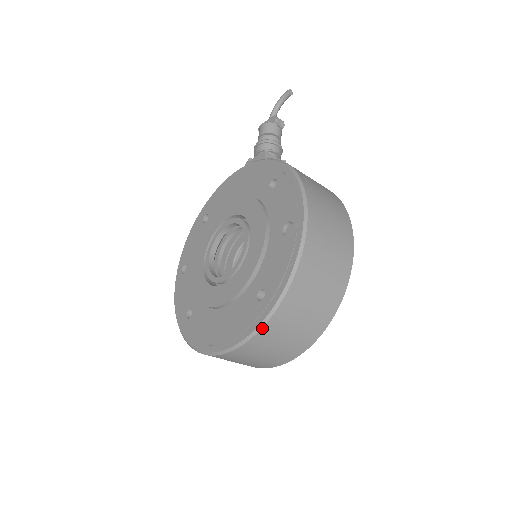
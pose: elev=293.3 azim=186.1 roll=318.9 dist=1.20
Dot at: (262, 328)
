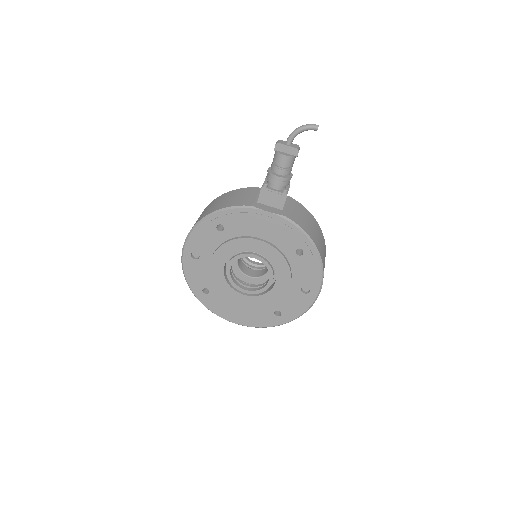
Dot at: occluded
